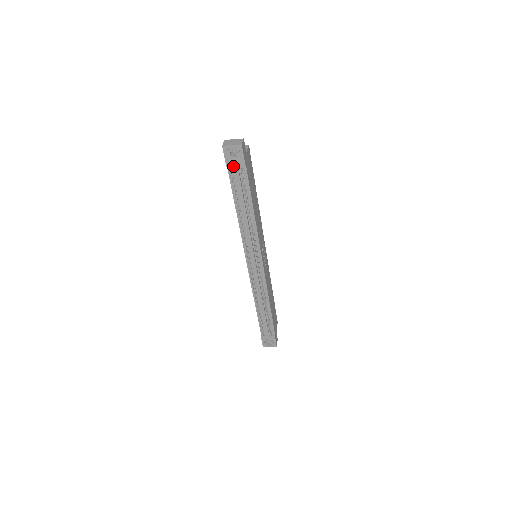
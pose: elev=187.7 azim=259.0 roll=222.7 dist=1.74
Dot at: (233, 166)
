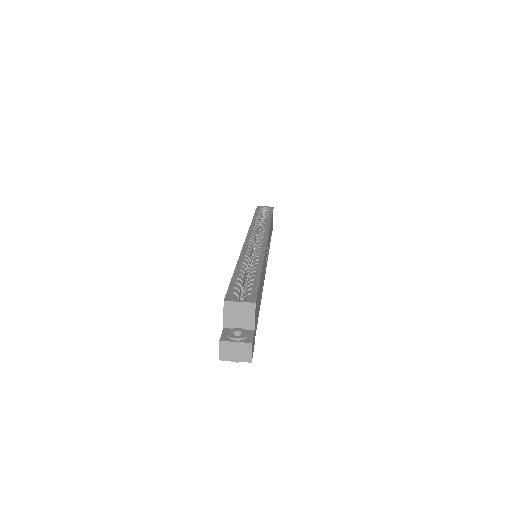
Dot at: occluded
